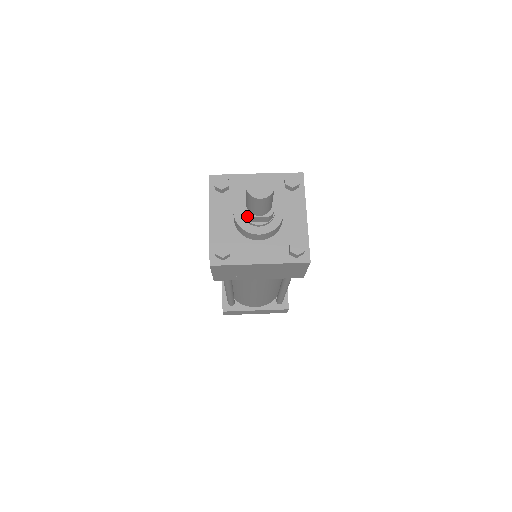
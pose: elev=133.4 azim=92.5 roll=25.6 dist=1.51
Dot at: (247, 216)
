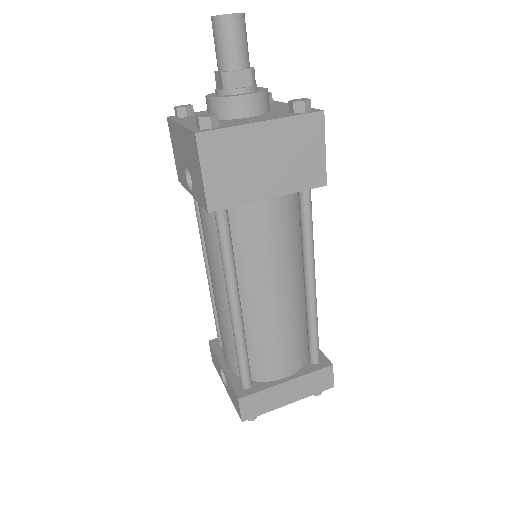
Dot at: (225, 76)
